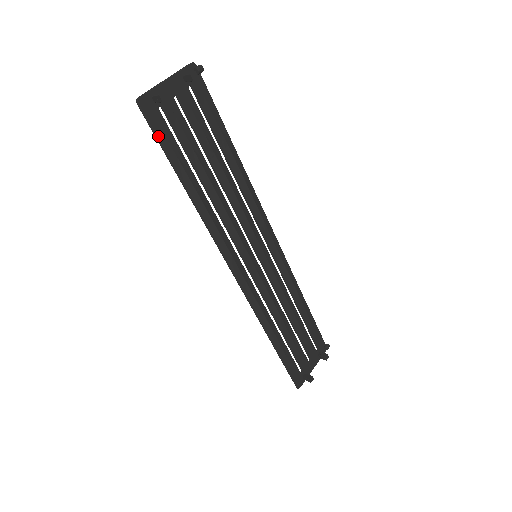
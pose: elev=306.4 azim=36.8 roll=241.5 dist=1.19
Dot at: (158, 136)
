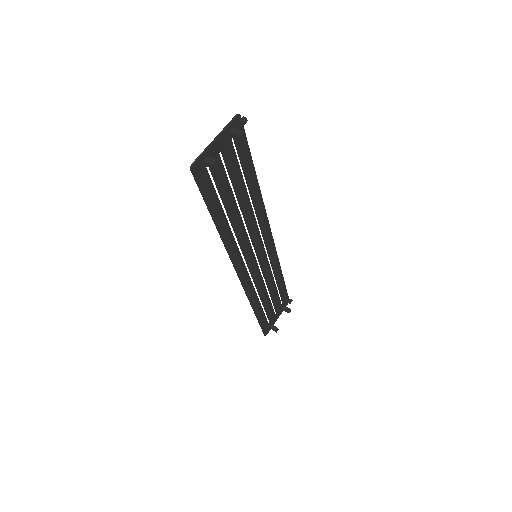
Dot at: (203, 192)
